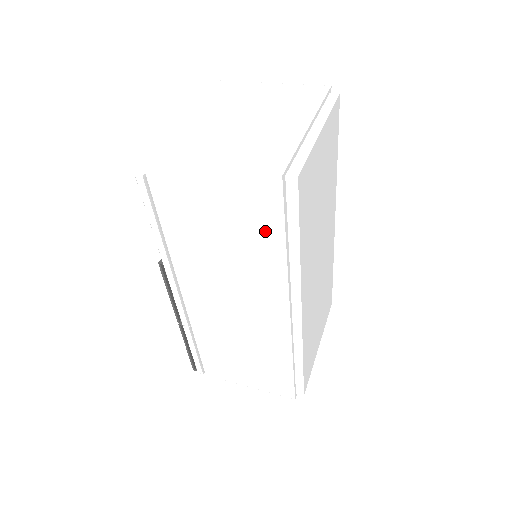
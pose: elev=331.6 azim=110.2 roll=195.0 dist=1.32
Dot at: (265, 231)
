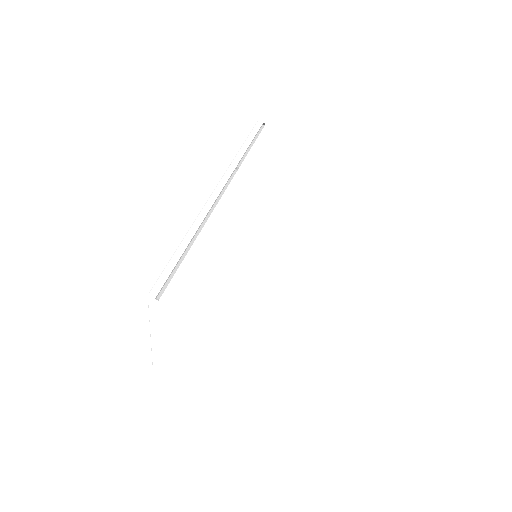
Dot at: occluded
